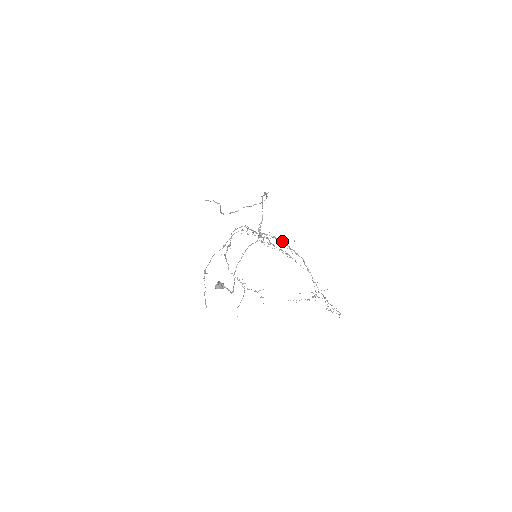
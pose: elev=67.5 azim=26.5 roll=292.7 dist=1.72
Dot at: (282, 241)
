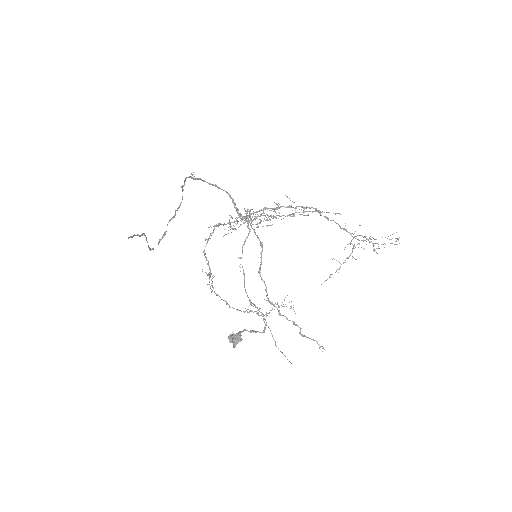
Dot at: (276, 207)
